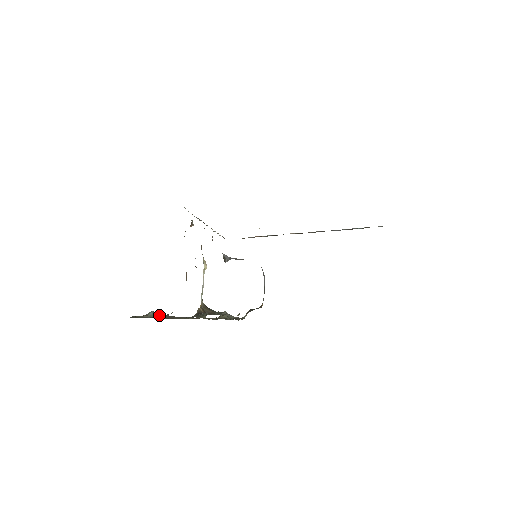
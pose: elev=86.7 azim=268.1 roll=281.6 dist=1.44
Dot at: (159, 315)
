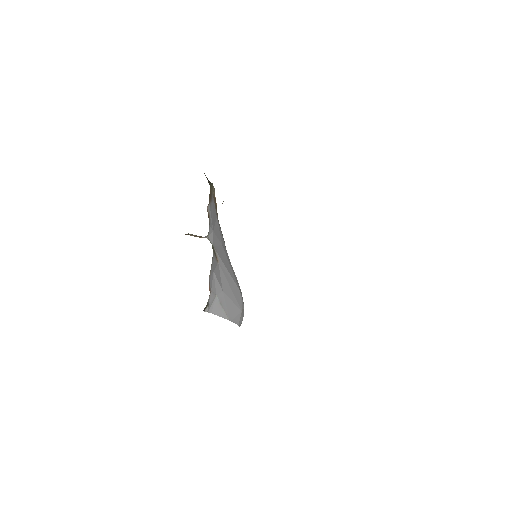
Dot at: occluded
